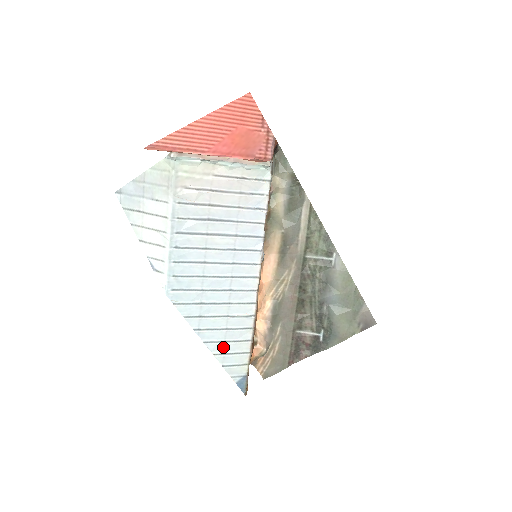
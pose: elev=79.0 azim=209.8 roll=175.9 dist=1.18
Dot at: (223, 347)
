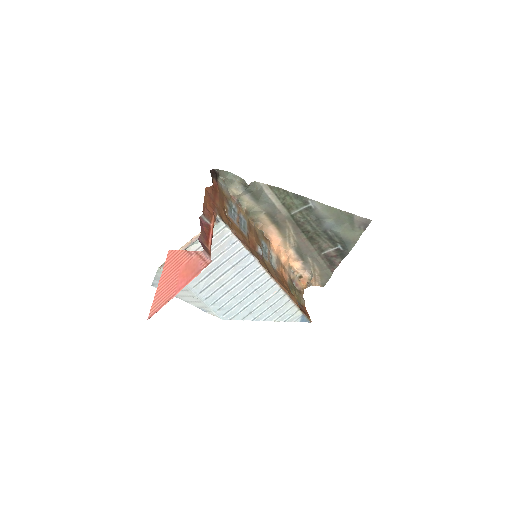
Dot at: (276, 314)
